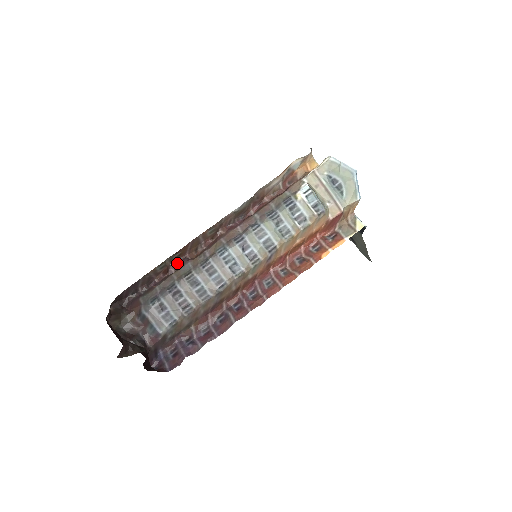
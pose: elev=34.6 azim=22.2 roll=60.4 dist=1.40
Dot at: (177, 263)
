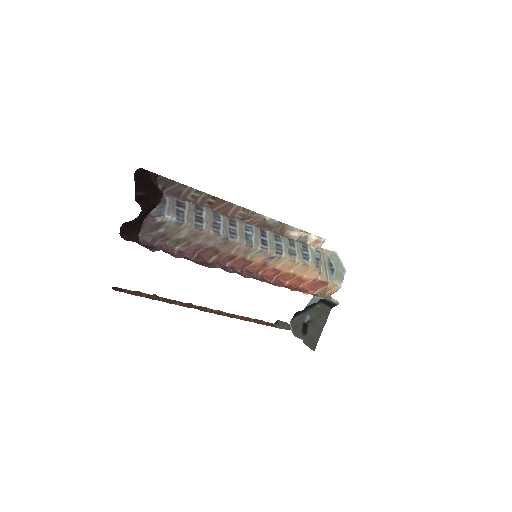
Dot at: occluded
